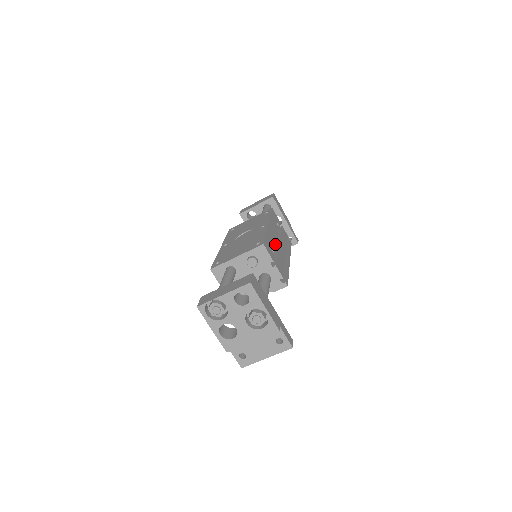
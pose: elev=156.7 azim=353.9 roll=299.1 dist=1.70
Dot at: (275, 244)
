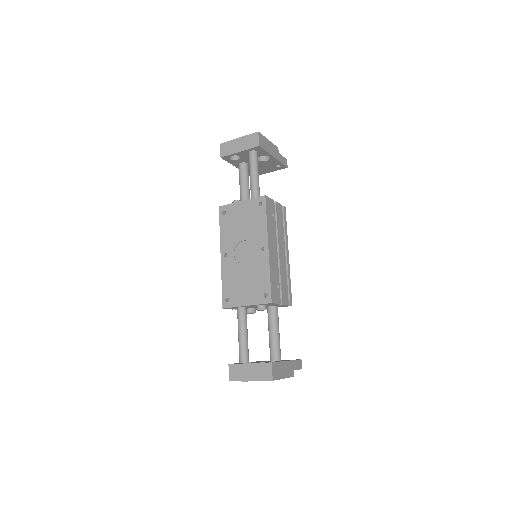
Dot at: (277, 267)
